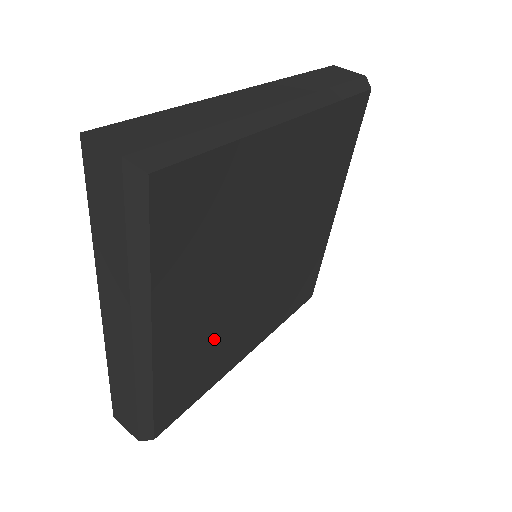
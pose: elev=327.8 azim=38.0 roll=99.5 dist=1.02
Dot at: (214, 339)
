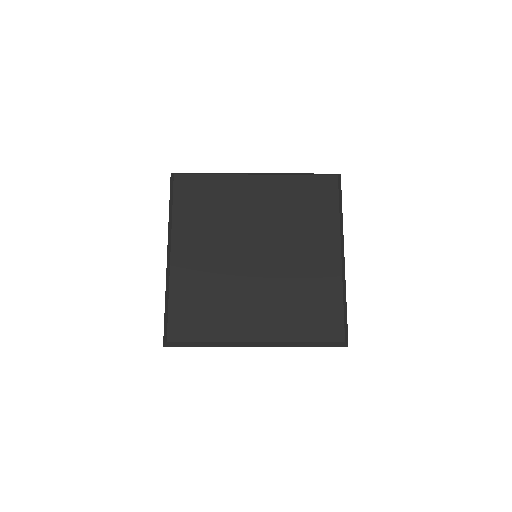
Dot at: (216, 291)
